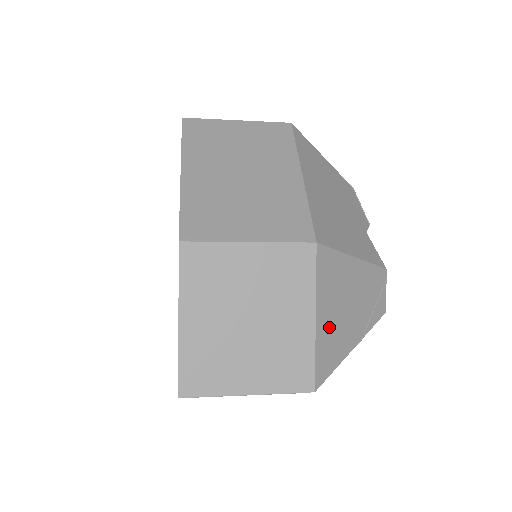
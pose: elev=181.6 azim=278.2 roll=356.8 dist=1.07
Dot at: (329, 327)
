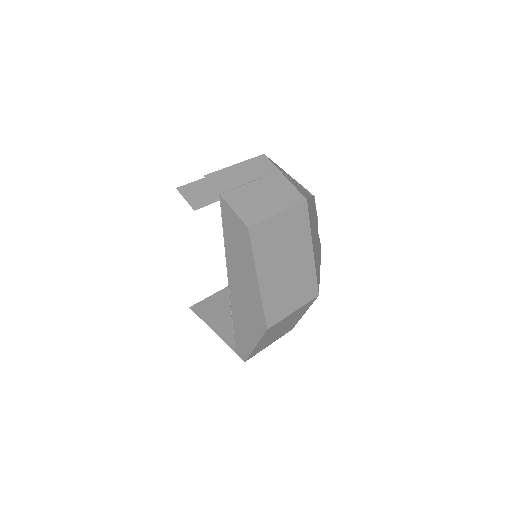
Dot at: occluded
